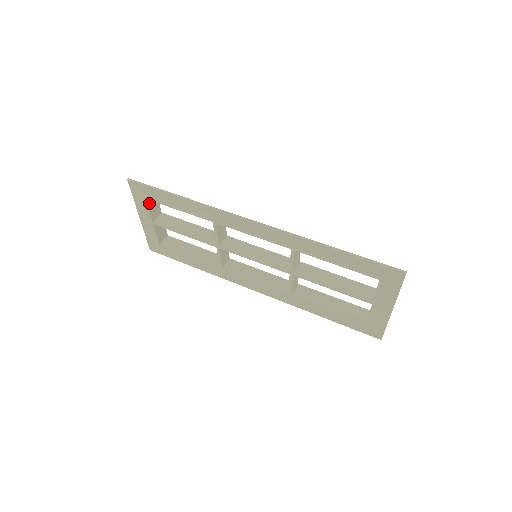
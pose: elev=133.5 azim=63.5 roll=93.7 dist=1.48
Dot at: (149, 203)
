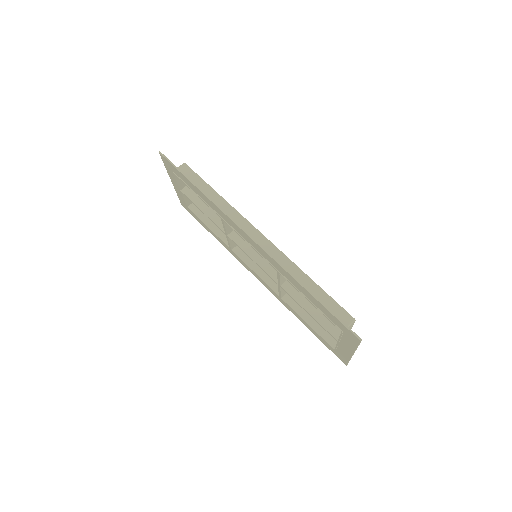
Dot at: occluded
